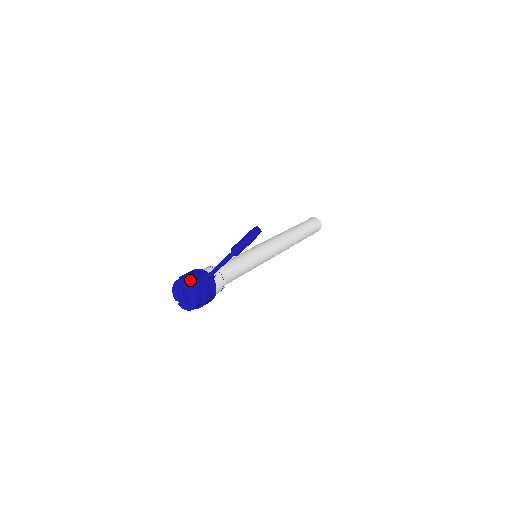
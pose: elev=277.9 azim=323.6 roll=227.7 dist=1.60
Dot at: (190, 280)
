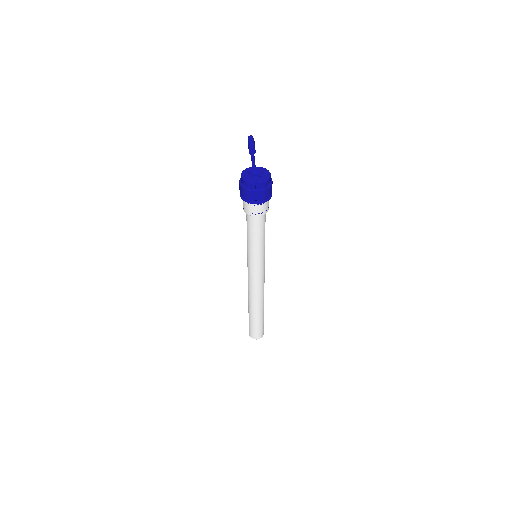
Dot at: occluded
